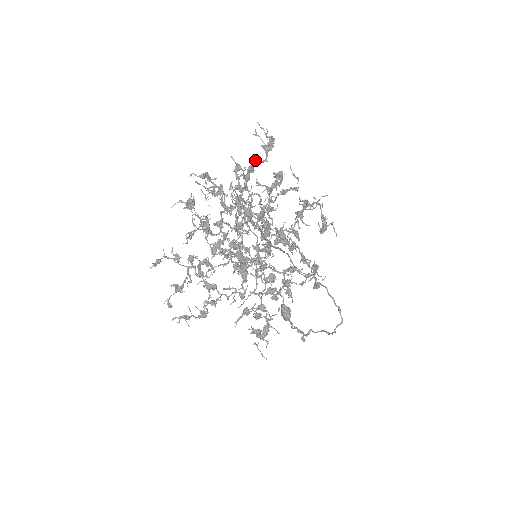
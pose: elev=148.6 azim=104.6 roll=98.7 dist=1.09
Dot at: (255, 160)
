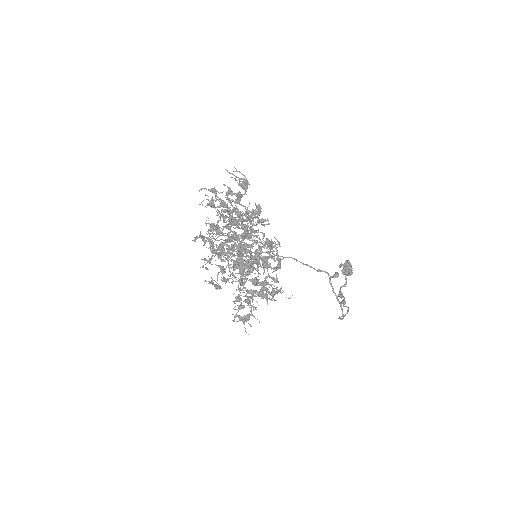
Dot at: (234, 194)
